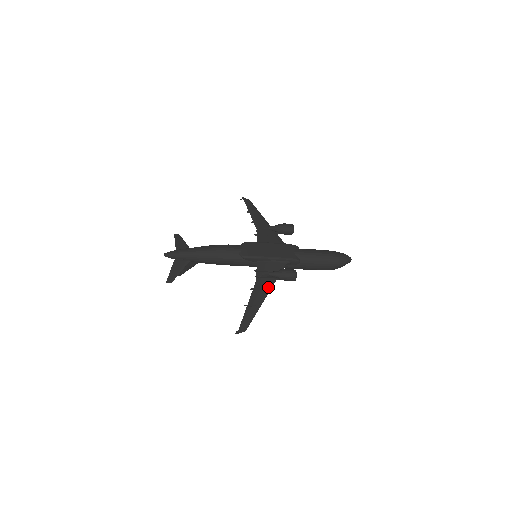
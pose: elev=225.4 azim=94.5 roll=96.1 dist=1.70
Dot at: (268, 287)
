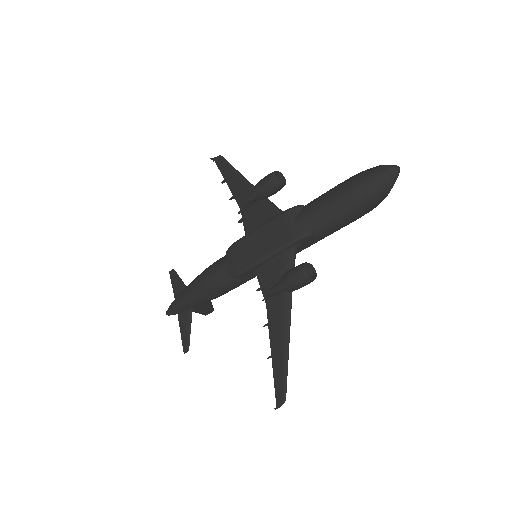
Dot at: (285, 310)
